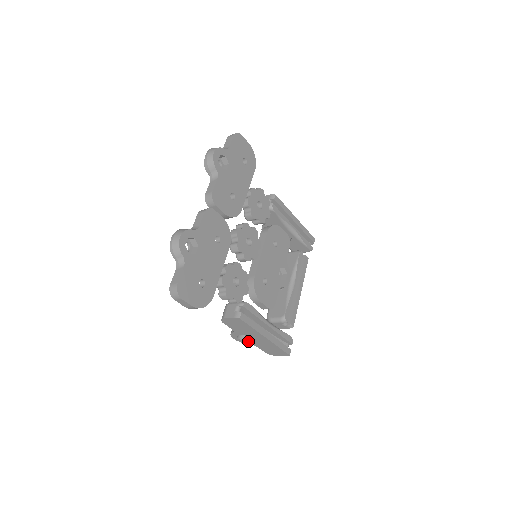
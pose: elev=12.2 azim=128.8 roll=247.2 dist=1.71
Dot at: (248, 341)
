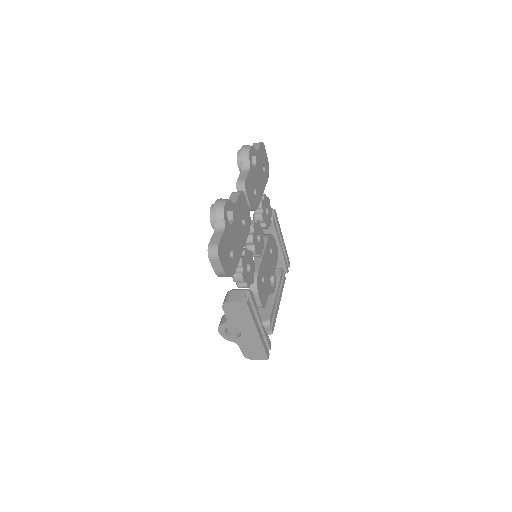
Dot at: (233, 337)
